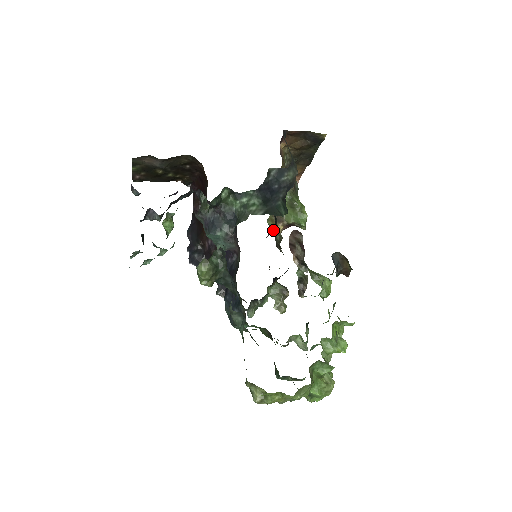
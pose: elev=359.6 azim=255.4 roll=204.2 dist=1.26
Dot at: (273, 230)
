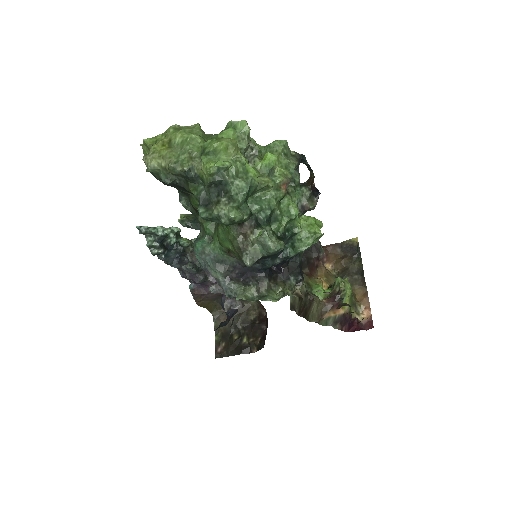
Dot at: occluded
